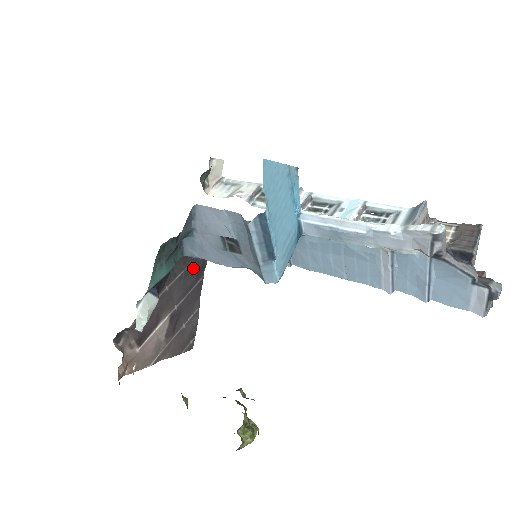
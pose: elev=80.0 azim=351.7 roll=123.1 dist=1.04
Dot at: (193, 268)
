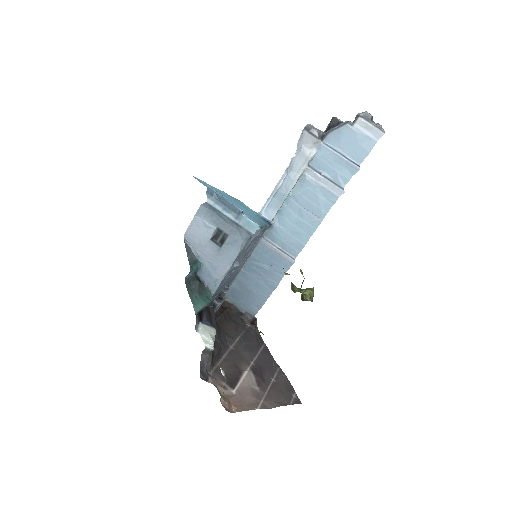
Dot at: (248, 336)
